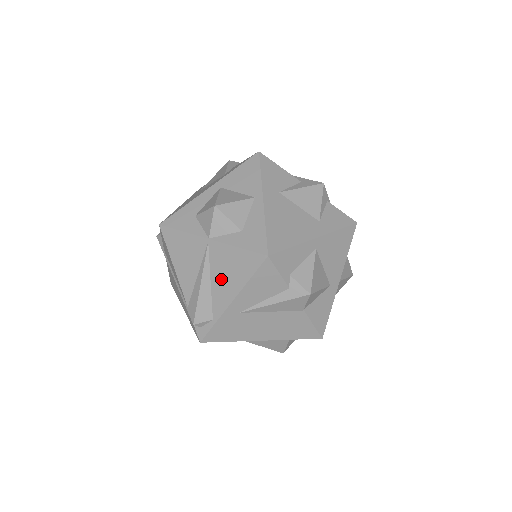
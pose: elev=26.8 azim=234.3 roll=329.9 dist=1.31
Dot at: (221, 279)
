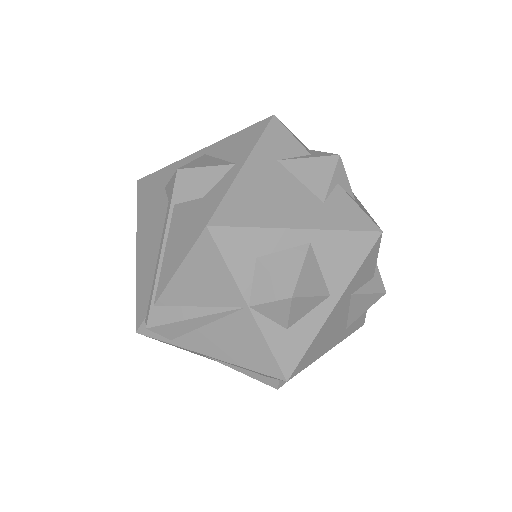
Dot at: (219, 337)
